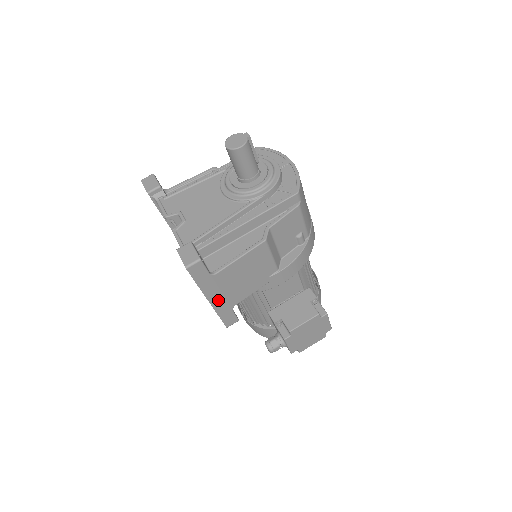
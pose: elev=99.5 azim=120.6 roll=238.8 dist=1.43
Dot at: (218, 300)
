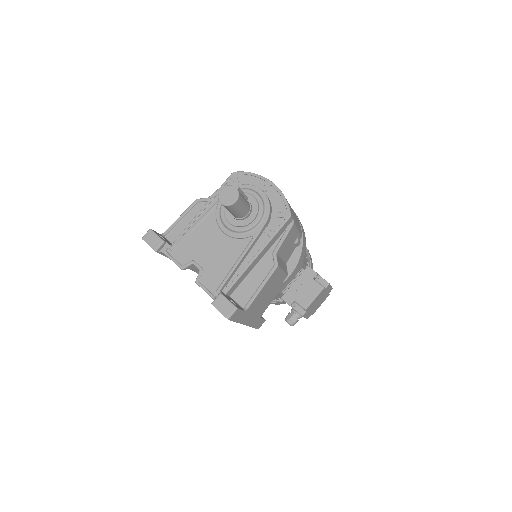
Dot at: (251, 320)
